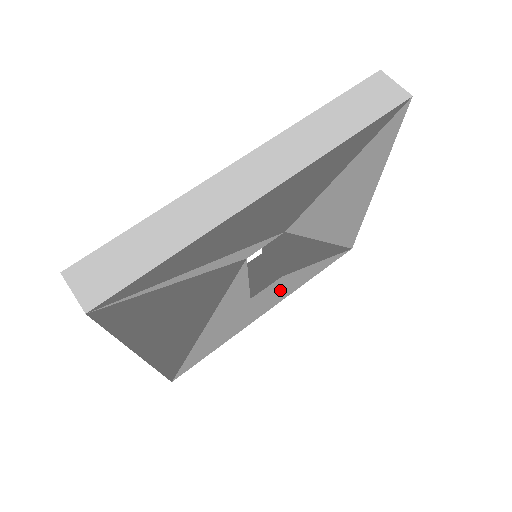
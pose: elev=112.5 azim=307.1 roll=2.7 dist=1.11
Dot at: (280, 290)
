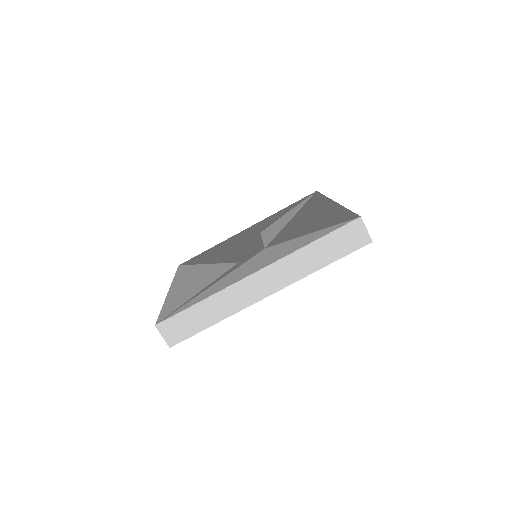
Dot at: occluded
